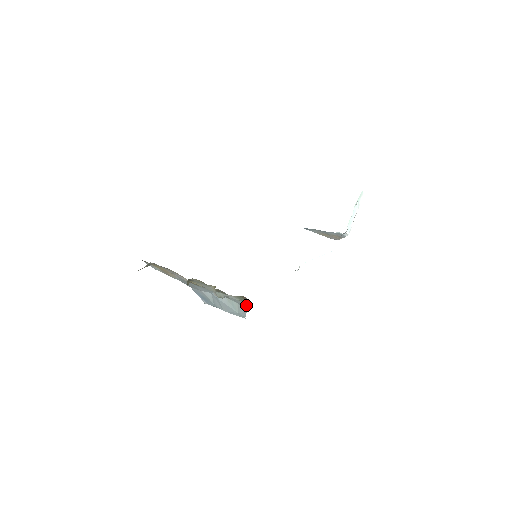
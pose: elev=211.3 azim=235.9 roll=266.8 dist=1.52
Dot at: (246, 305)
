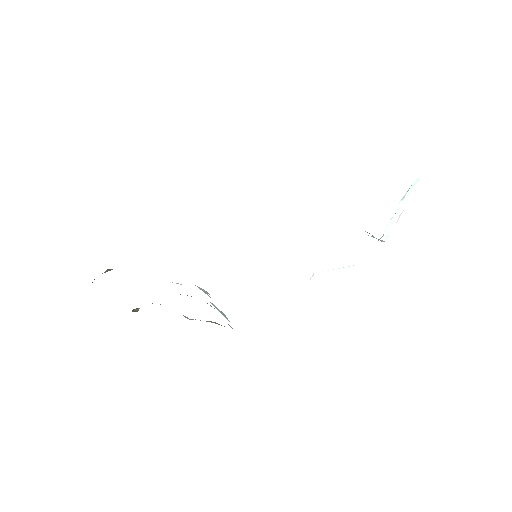
Dot at: (229, 325)
